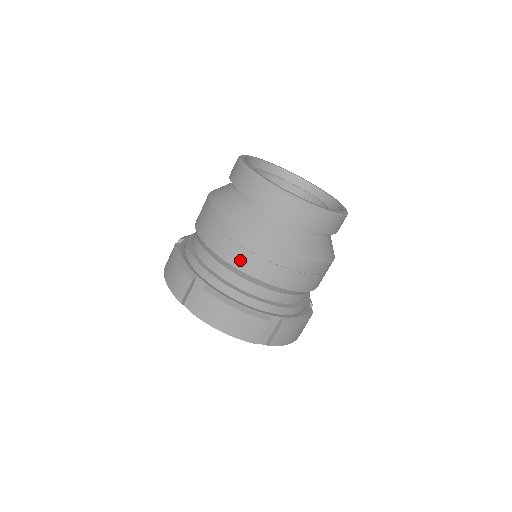
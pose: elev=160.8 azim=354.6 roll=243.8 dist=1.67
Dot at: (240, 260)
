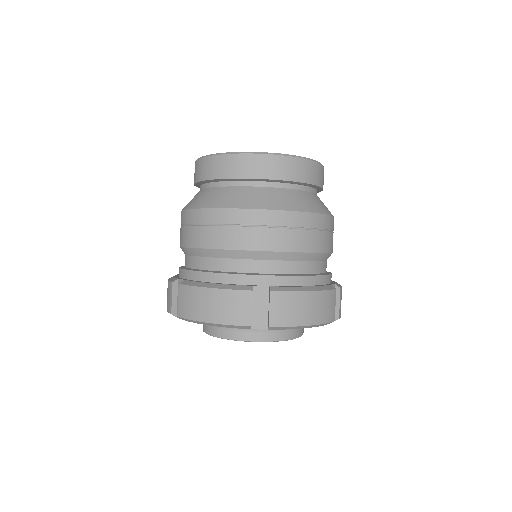
Dot at: (289, 241)
